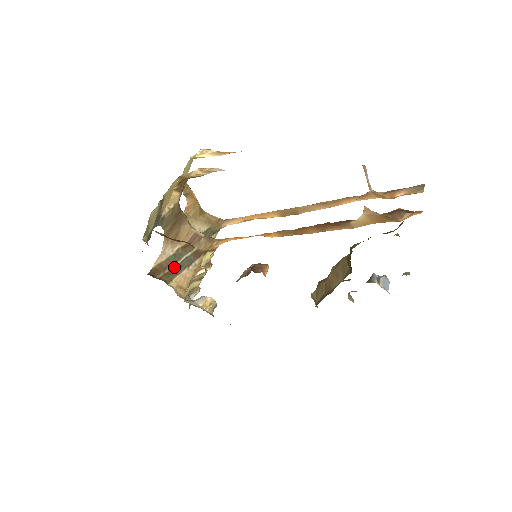
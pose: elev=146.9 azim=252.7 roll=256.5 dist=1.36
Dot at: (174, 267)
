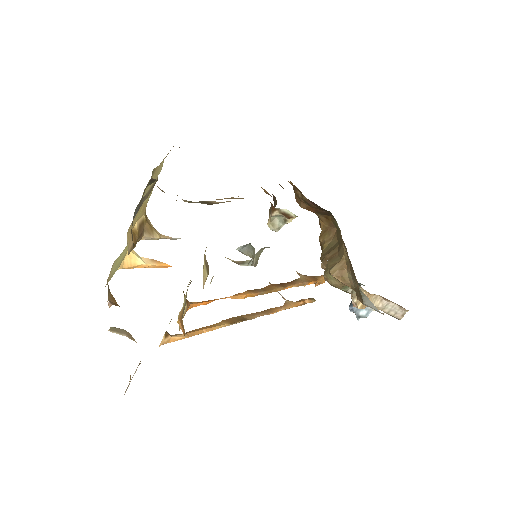
Dot at: occluded
